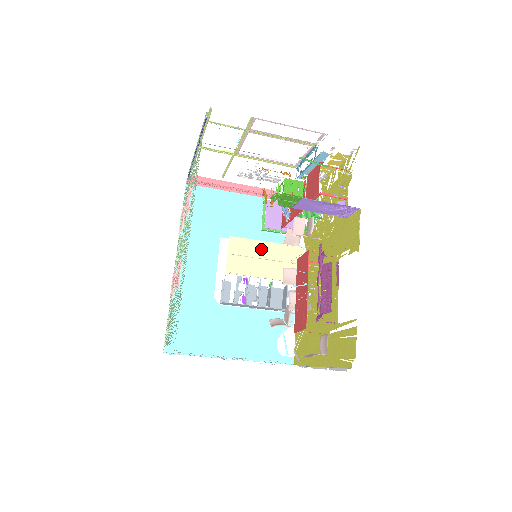
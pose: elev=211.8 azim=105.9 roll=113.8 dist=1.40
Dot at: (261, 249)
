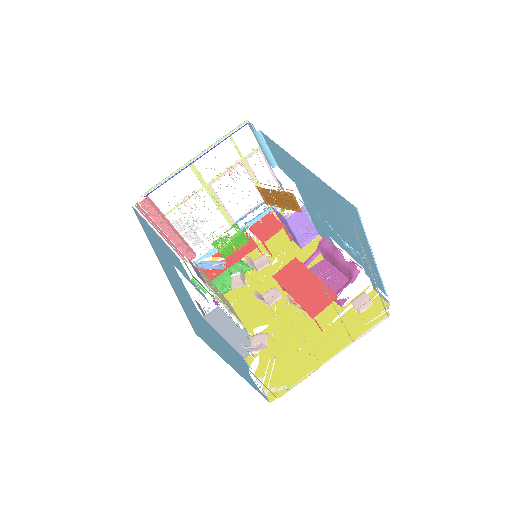
Dot at: (212, 284)
